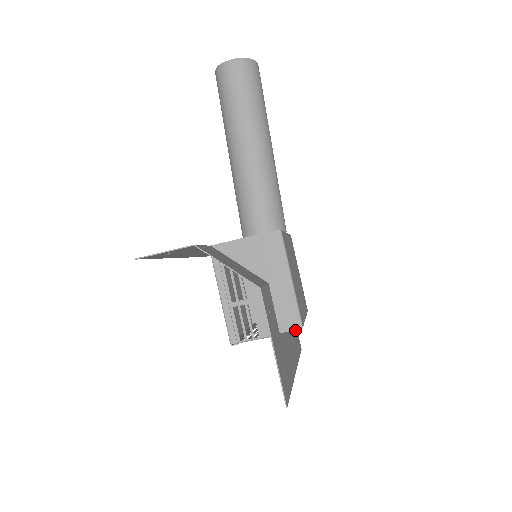
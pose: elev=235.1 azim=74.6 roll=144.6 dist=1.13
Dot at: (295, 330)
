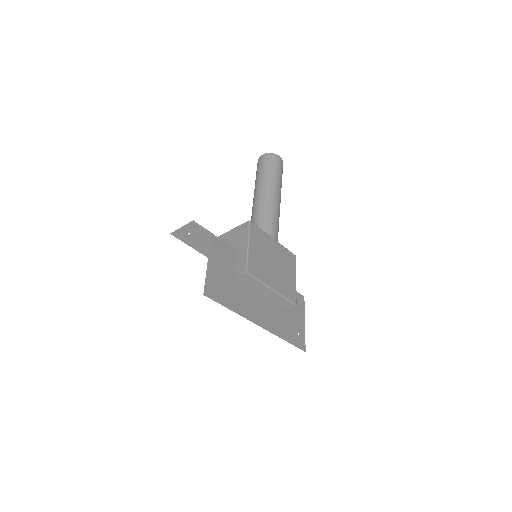
Dot at: (296, 329)
